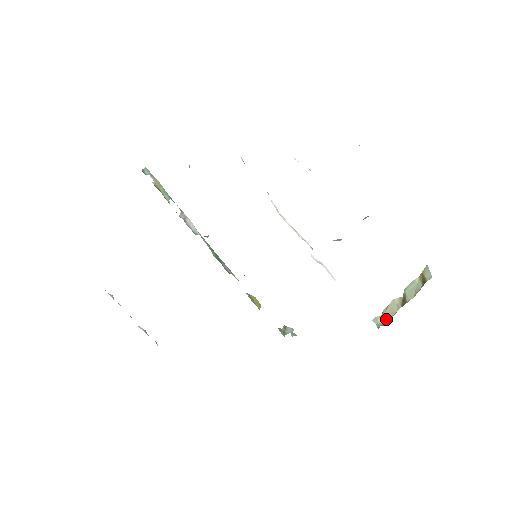
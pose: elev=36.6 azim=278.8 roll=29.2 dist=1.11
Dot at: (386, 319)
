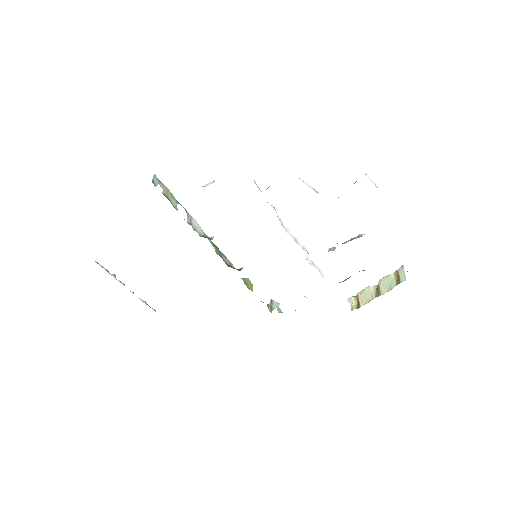
Dot at: (360, 304)
